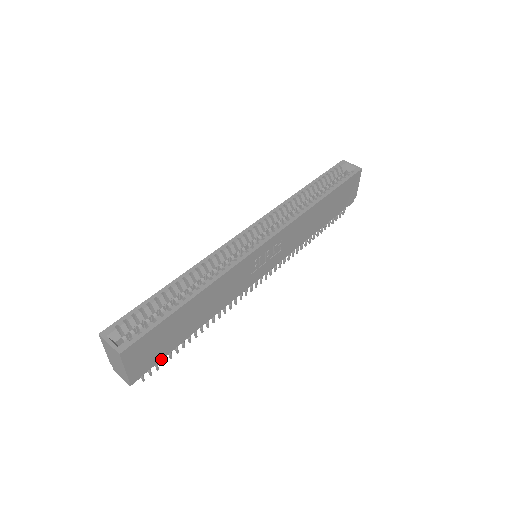
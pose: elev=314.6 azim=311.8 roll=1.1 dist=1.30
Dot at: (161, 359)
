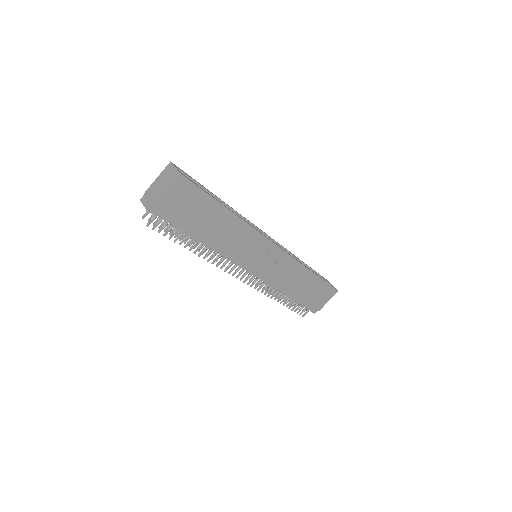
Dot at: (172, 224)
